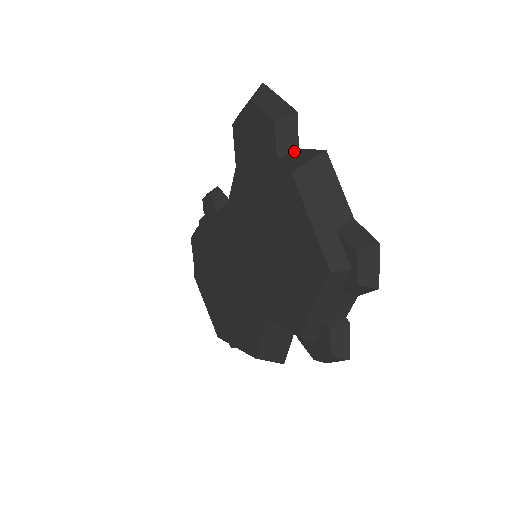
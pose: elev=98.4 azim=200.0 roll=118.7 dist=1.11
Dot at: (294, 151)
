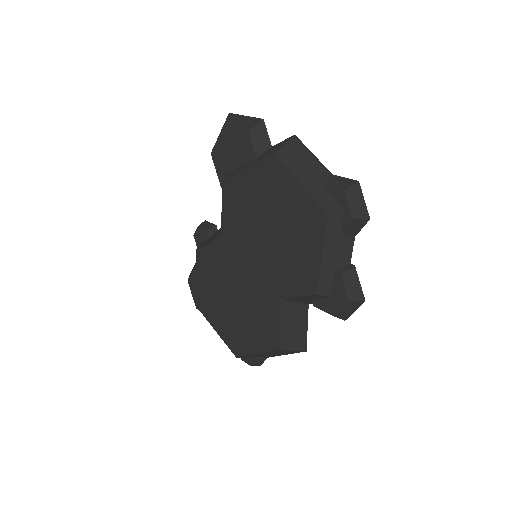
Dot at: (269, 149)
